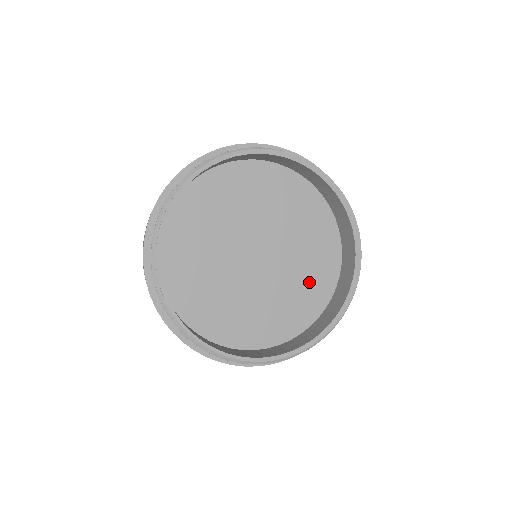
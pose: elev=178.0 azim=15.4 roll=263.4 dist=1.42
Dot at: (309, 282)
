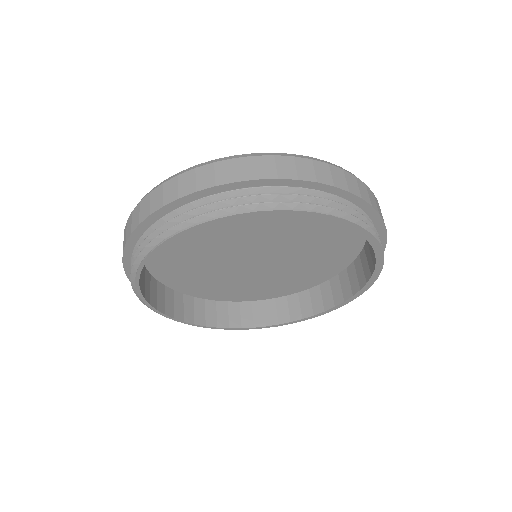
Dot at: (310, 270)
